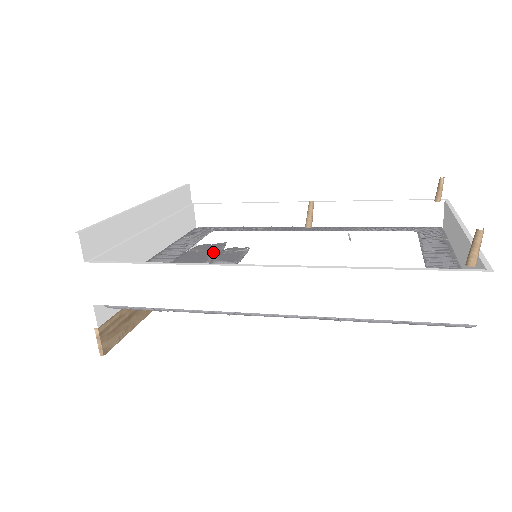
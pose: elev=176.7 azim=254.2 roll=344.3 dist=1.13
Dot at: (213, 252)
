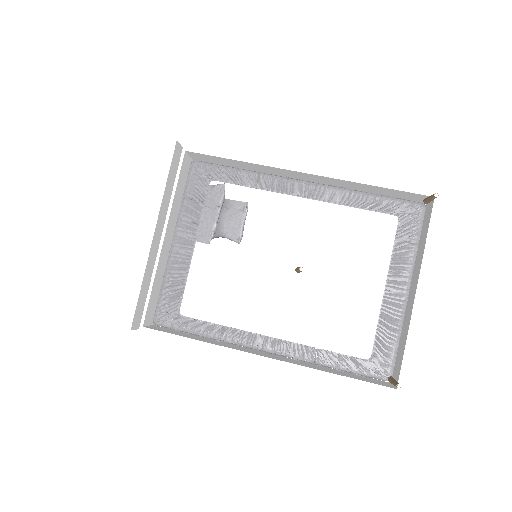
Dot at: (216, 212)
